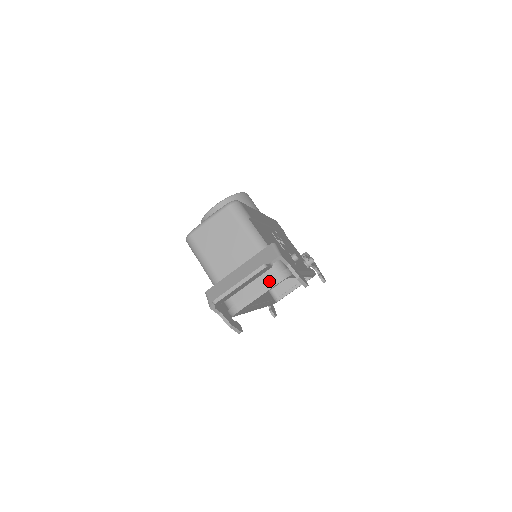
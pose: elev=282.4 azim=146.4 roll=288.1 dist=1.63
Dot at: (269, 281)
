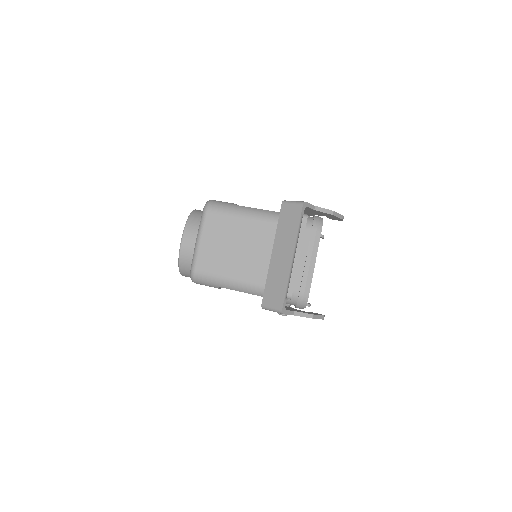
Dot at: (311, 239)
